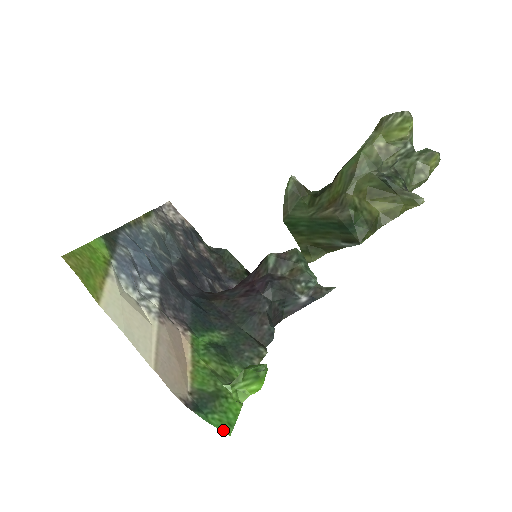
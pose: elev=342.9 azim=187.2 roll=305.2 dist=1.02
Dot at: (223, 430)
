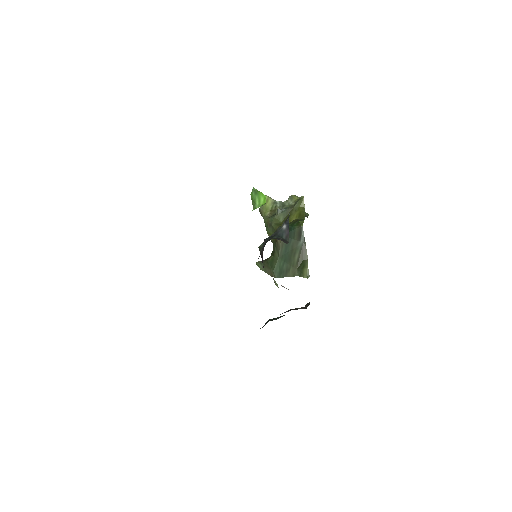
Dot at: occluded
